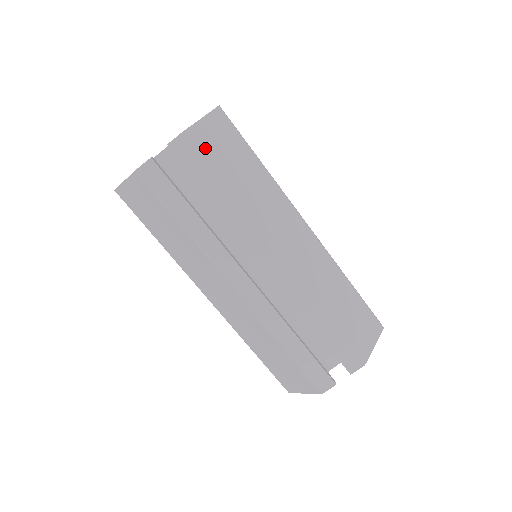
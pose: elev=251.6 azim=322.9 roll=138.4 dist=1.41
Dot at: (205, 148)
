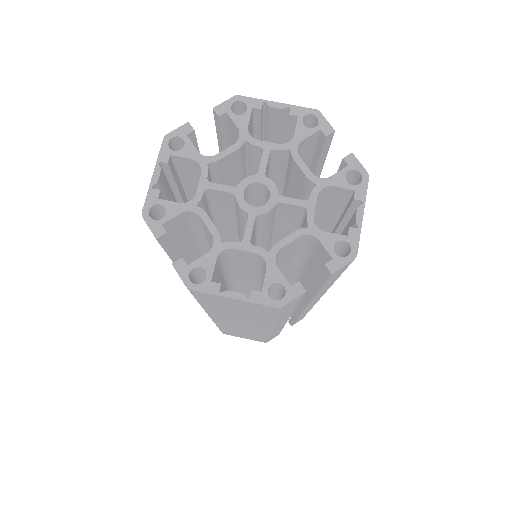
Dot at: occluded
